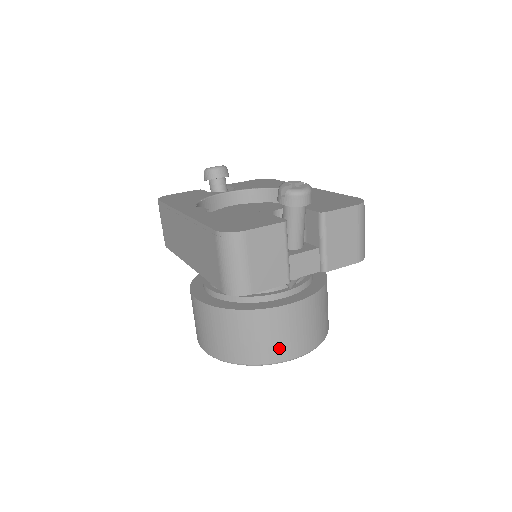
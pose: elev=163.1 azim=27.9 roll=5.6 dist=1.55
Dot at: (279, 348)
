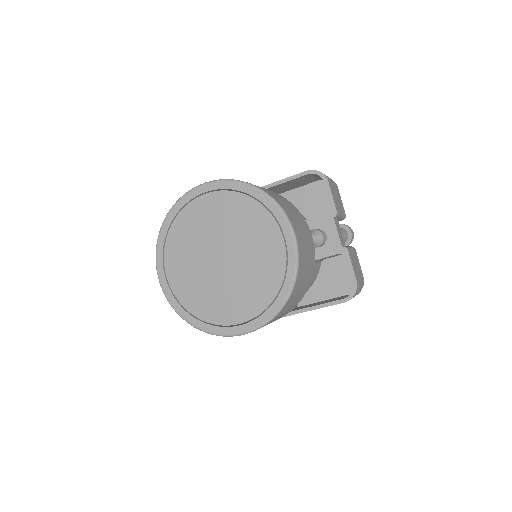
Dot at: (292, 217)
